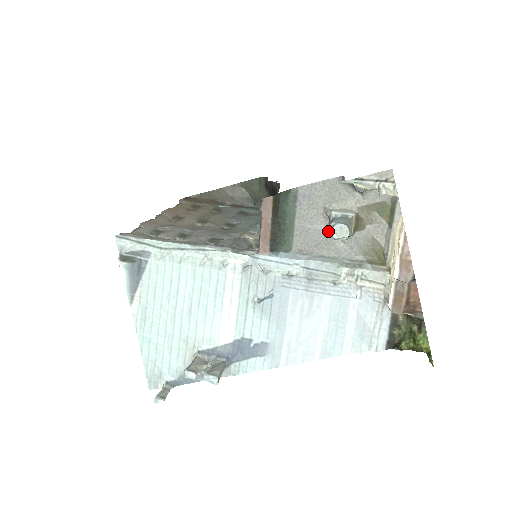
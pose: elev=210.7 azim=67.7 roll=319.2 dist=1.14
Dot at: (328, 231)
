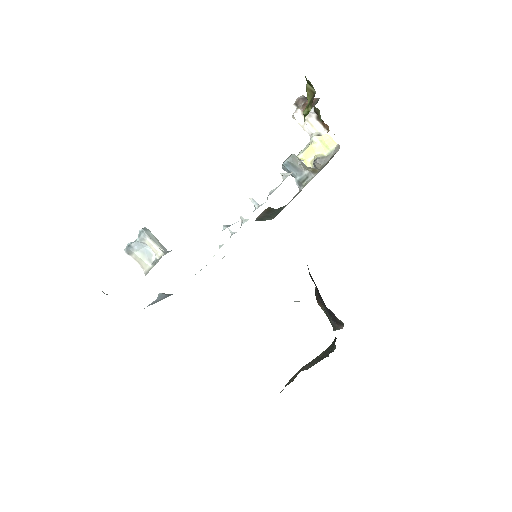
Dot at: (282, 167)
